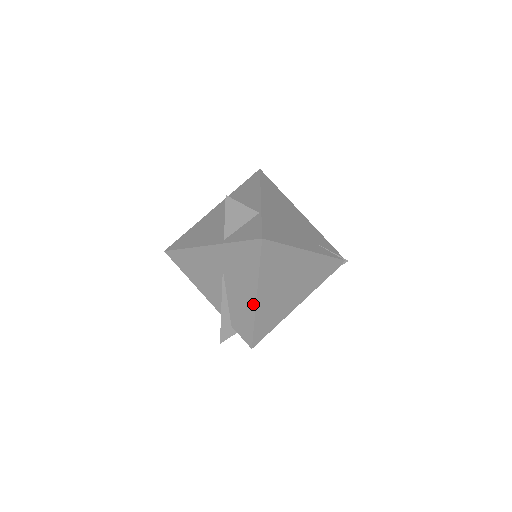
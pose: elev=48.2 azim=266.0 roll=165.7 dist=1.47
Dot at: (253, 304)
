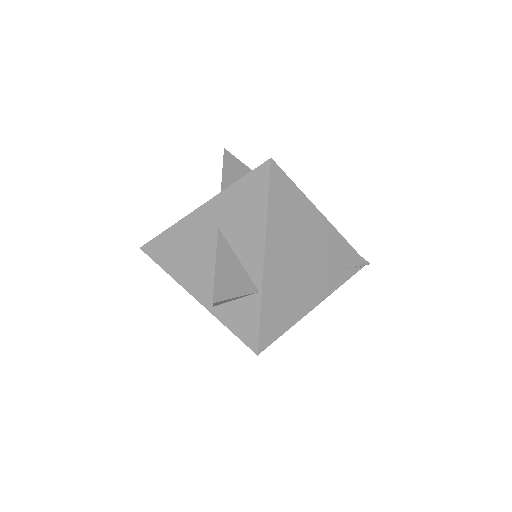
Dot at: occluded
